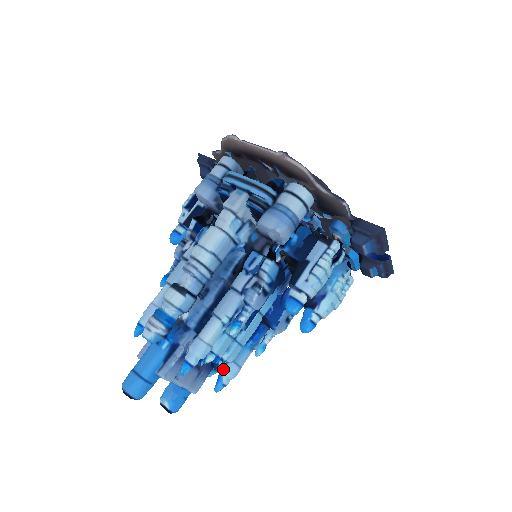
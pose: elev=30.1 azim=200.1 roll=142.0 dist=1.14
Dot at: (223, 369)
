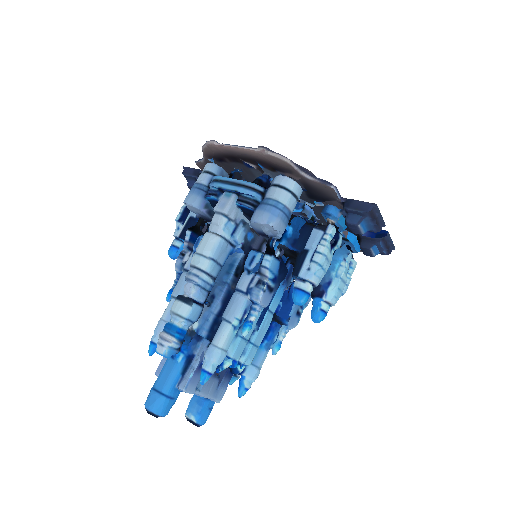
Dot at: (243, 373)
